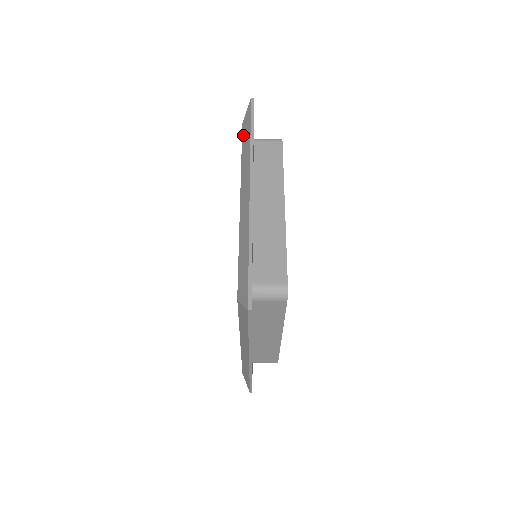
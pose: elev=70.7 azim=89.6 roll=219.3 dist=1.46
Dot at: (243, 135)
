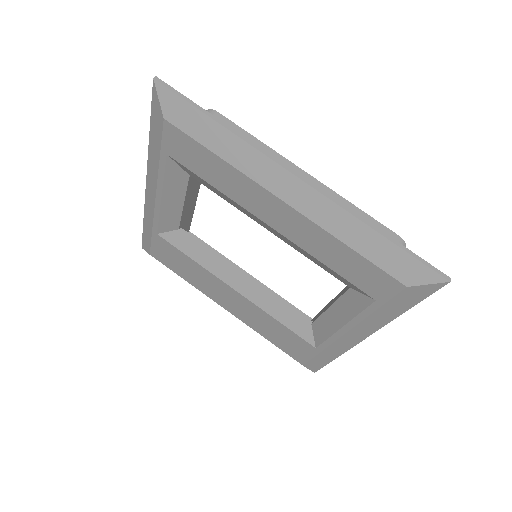
Dot at: (149, 243)
